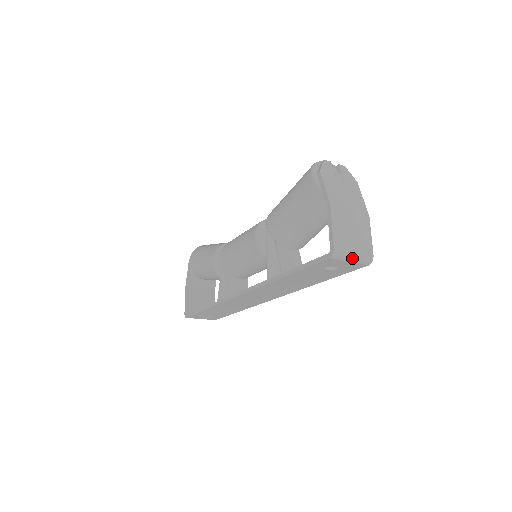
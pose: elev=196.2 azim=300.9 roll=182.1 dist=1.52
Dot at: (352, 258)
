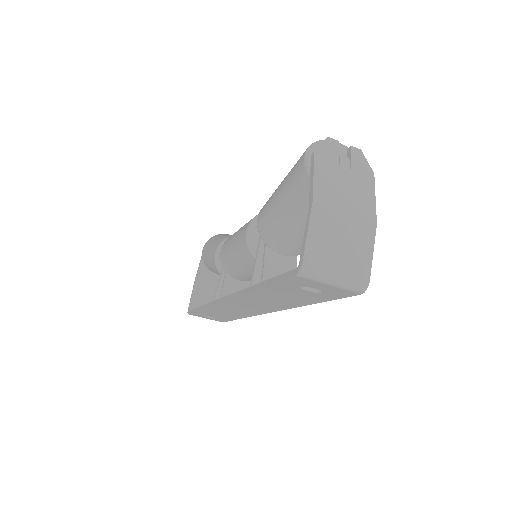
Dot at: (333, 280)
